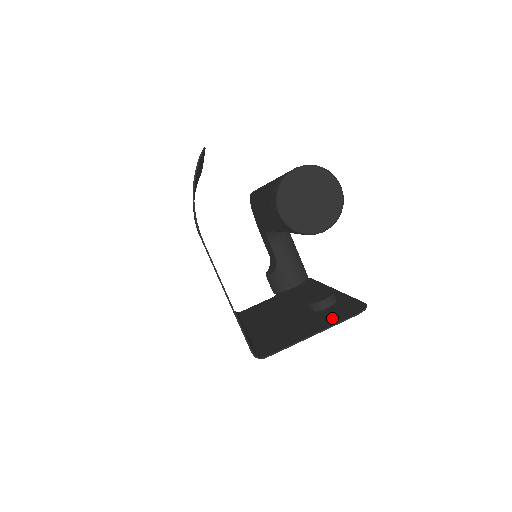
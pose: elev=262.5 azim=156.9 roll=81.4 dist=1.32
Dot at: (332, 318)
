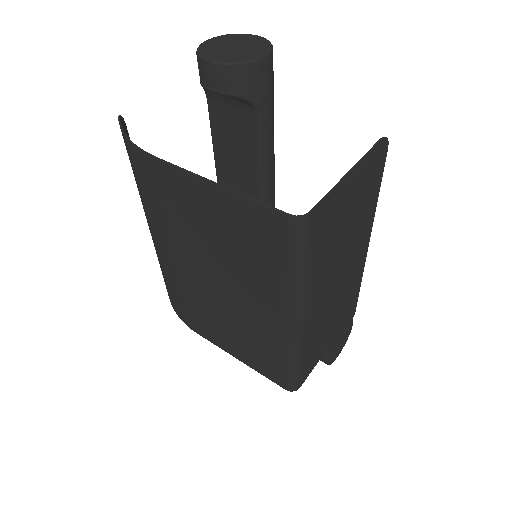
Dot at: (363, 173)
